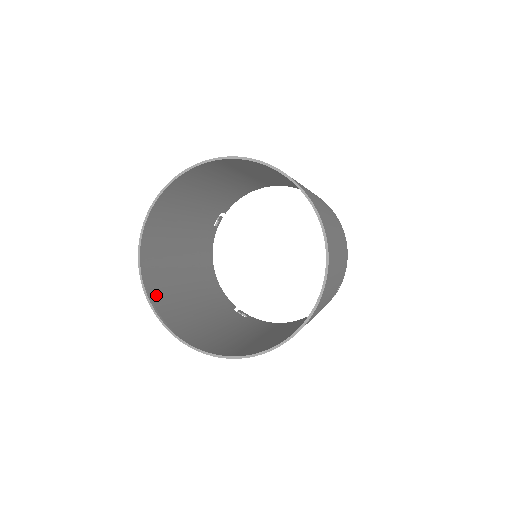
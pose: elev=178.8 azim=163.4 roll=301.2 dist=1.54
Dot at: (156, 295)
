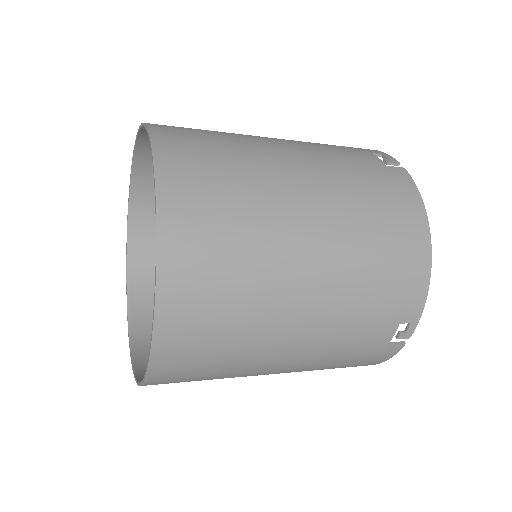
Dot at: (144, 288)
